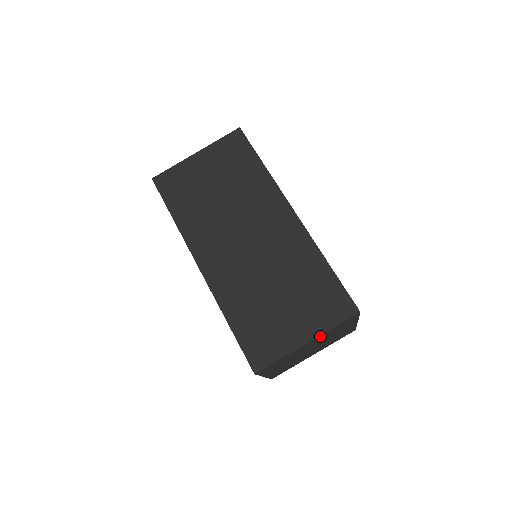
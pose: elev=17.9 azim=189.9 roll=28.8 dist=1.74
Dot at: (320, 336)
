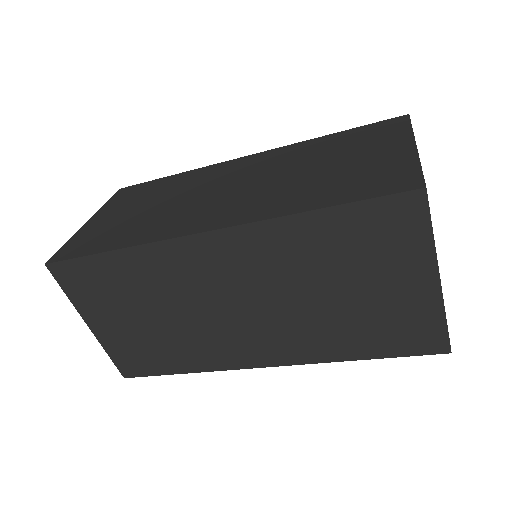
Dot at: occluded
